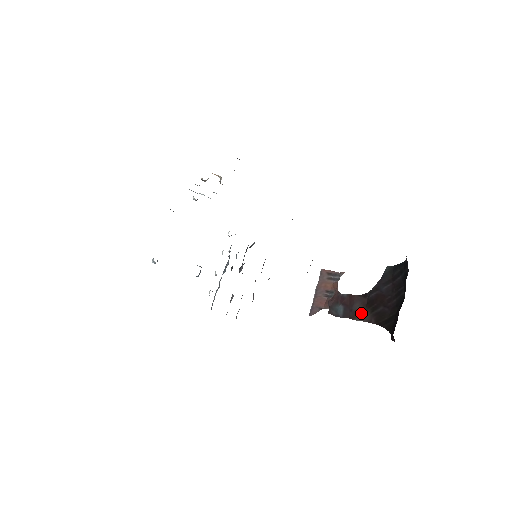
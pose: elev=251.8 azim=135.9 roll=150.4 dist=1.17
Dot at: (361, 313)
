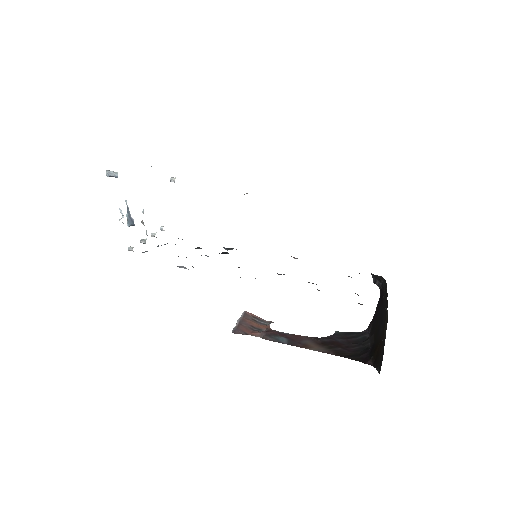
Dot at: (315, 346)
